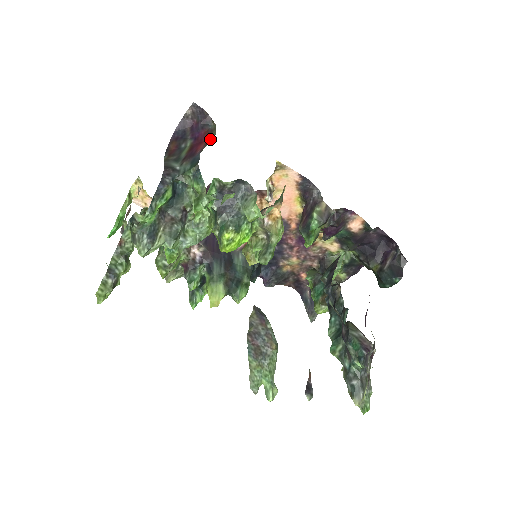
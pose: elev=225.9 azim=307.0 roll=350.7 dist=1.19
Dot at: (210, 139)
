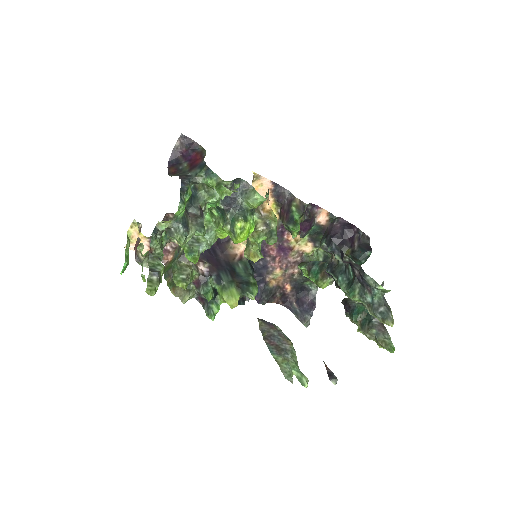
Dot at: (203, 156)
